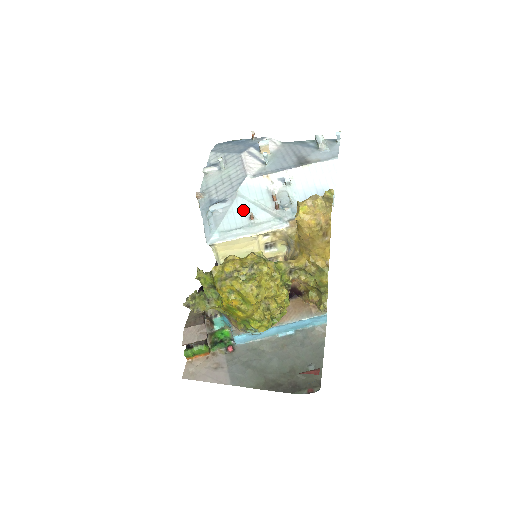
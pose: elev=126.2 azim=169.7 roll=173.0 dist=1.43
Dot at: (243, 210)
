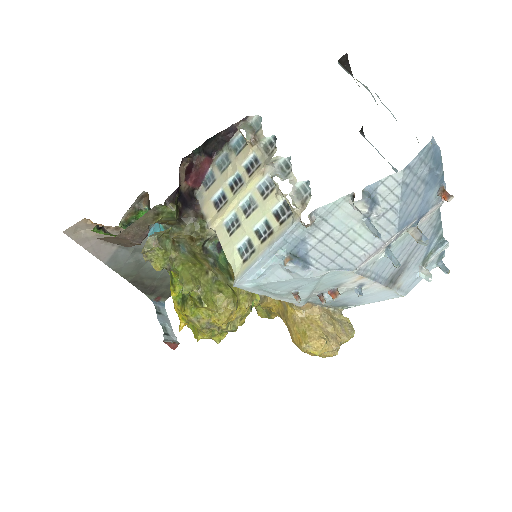
Dot at: (302, 285)
